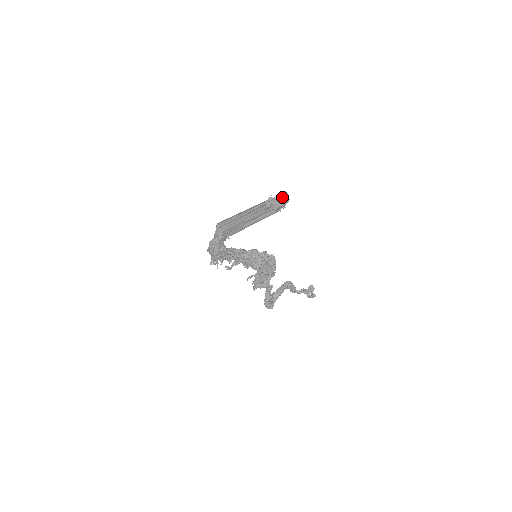
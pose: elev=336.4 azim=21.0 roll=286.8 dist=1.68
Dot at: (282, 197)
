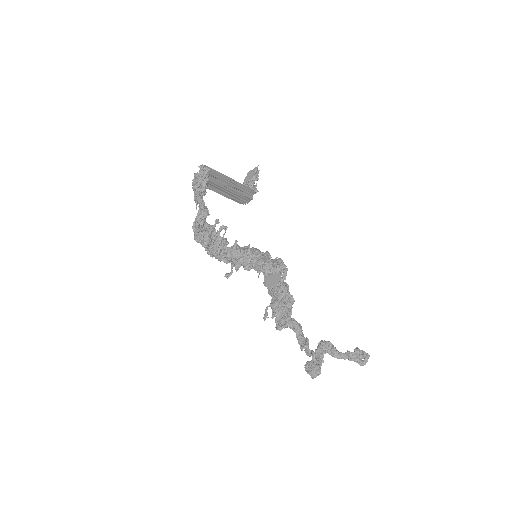
Dot at: (251, 171)
